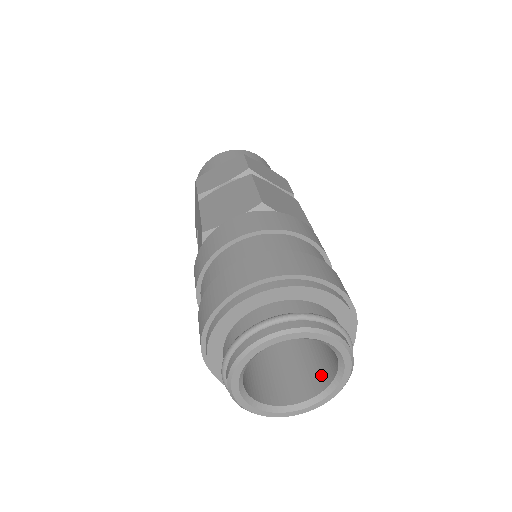
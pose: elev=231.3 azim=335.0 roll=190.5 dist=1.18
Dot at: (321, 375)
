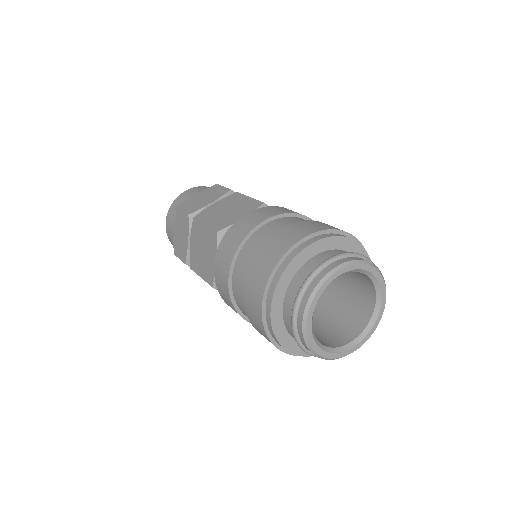
Dot at: (357, 319)
